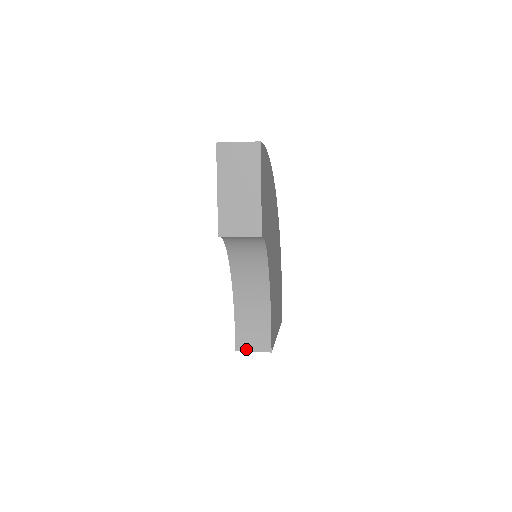
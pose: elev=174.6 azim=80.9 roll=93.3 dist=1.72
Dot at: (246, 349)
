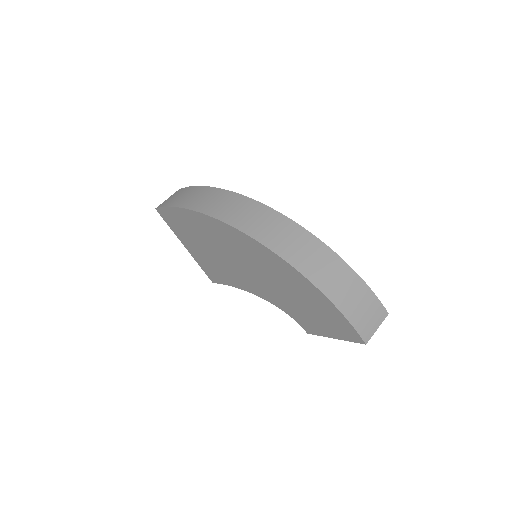
Dot at: occluded
